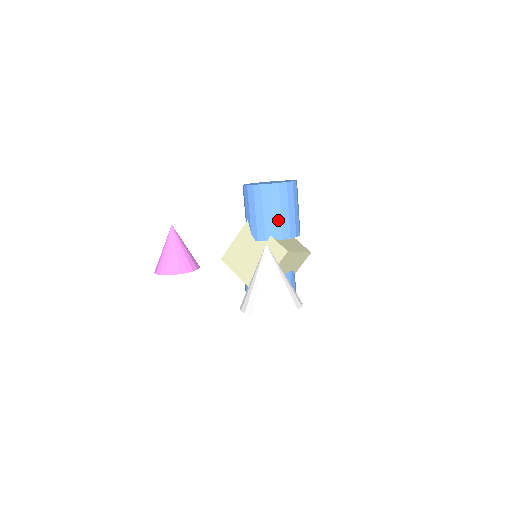
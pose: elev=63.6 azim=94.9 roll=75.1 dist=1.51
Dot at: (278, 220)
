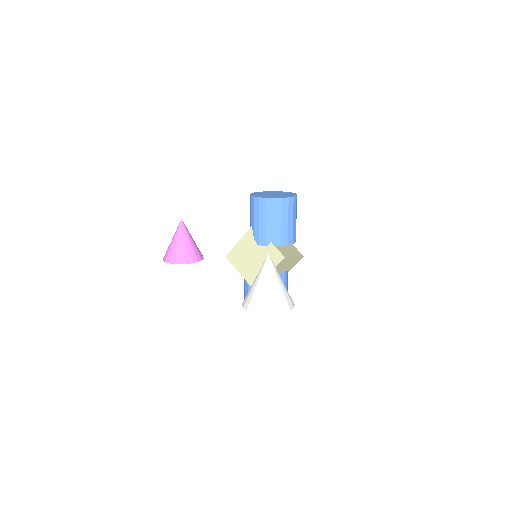
Dot at: (278, 229)
